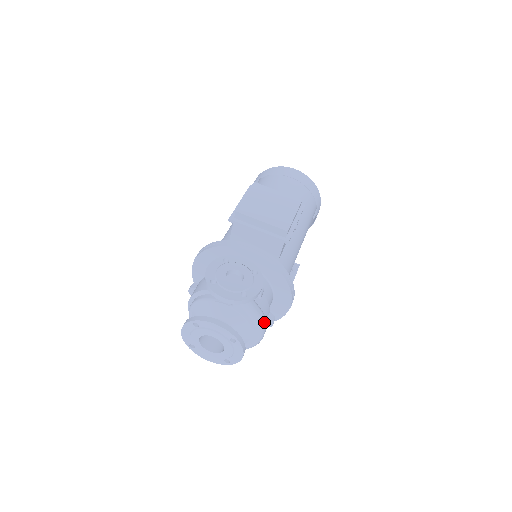
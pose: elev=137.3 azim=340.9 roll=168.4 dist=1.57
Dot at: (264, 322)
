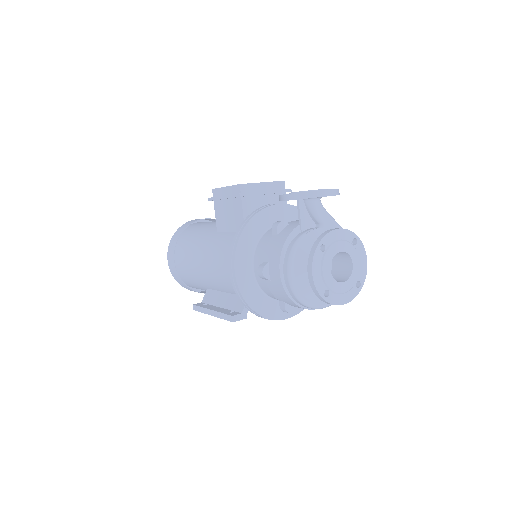
Dot at: occluded
